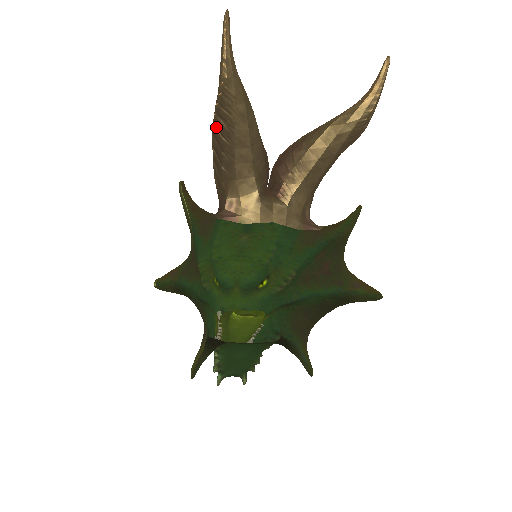
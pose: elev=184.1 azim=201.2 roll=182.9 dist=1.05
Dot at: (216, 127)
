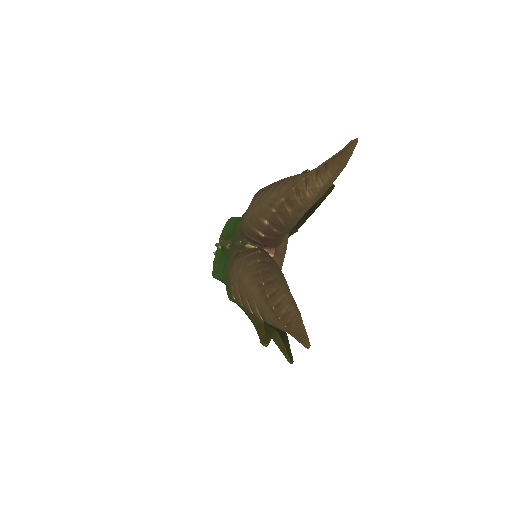
Dot at: occluded
